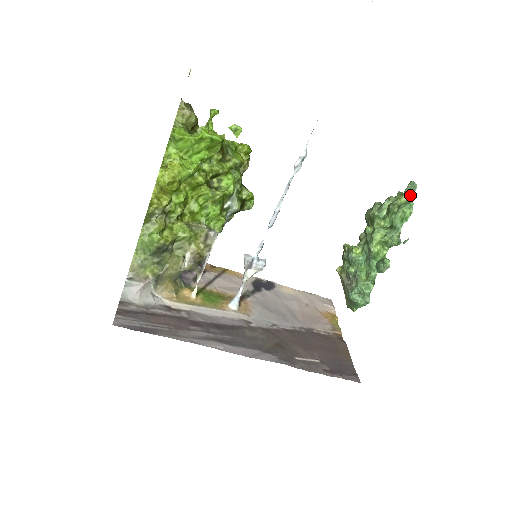
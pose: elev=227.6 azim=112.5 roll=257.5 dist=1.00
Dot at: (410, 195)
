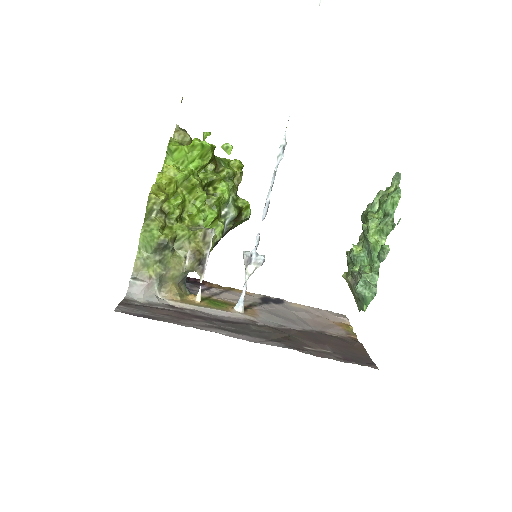
Dot at: (396, 184)
